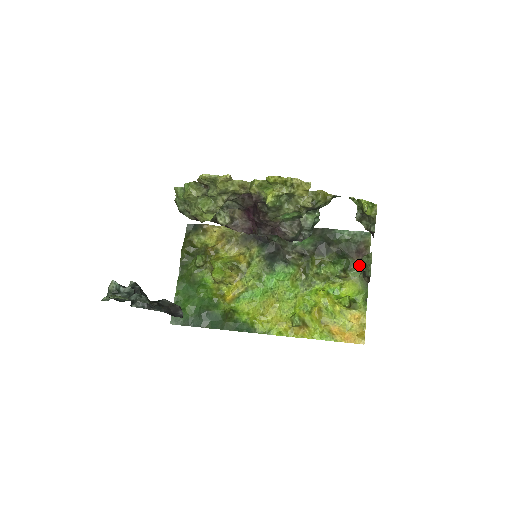
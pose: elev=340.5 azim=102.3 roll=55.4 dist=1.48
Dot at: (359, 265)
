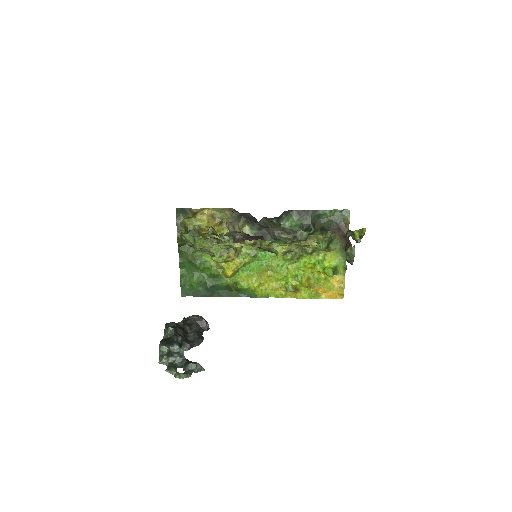
Dot at: (339, 239)
